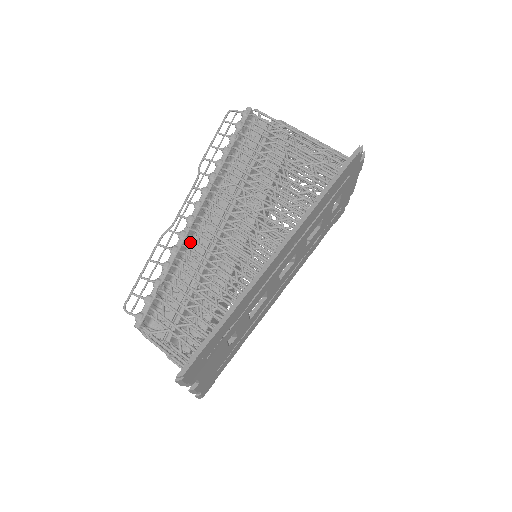
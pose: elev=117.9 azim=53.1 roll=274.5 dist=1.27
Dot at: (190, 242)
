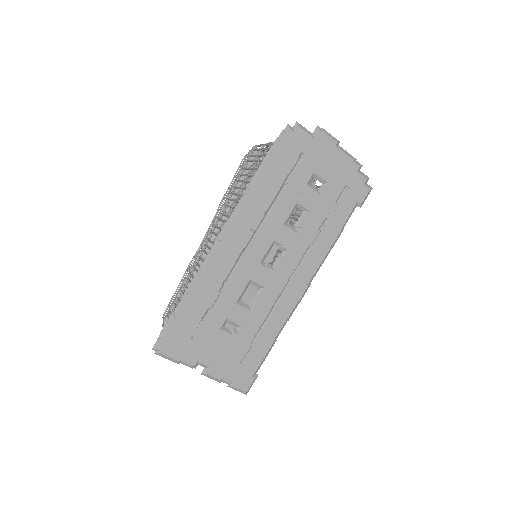
Dot at: occluded
